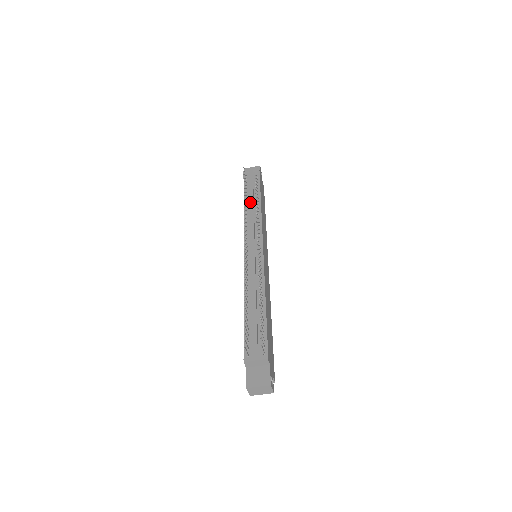
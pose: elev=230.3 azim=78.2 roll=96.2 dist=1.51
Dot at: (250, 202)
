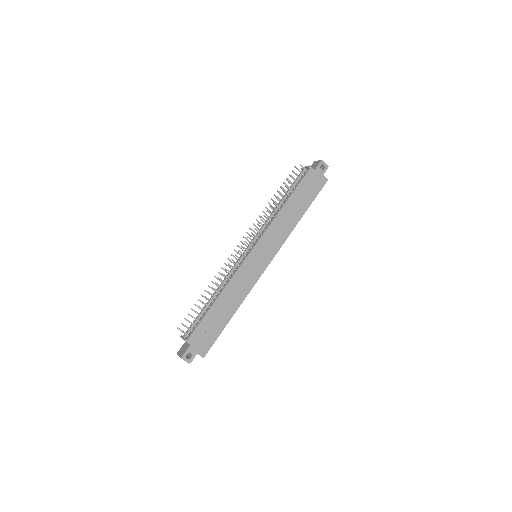
Dot at: (277, 204)
